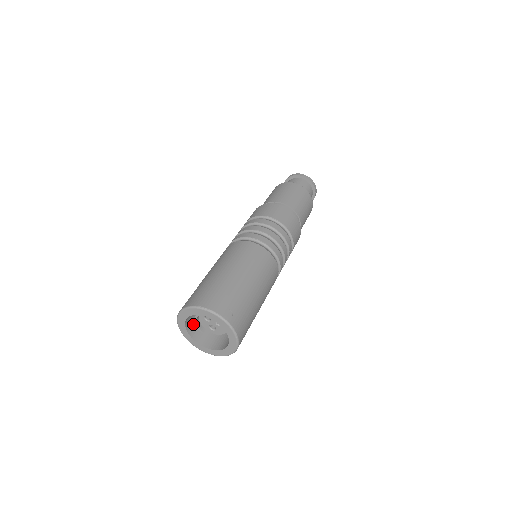
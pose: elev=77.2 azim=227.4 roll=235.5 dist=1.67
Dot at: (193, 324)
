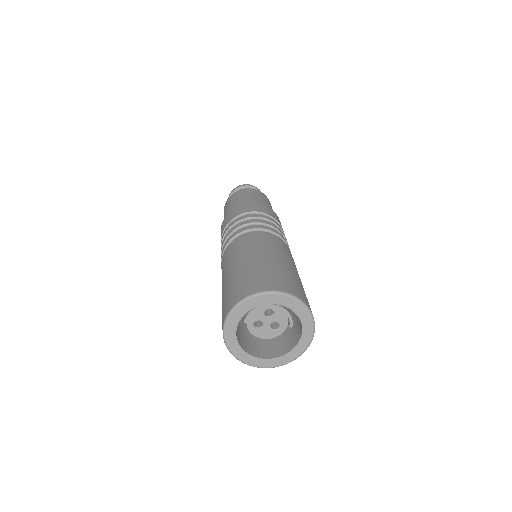
Dot at: occluded
